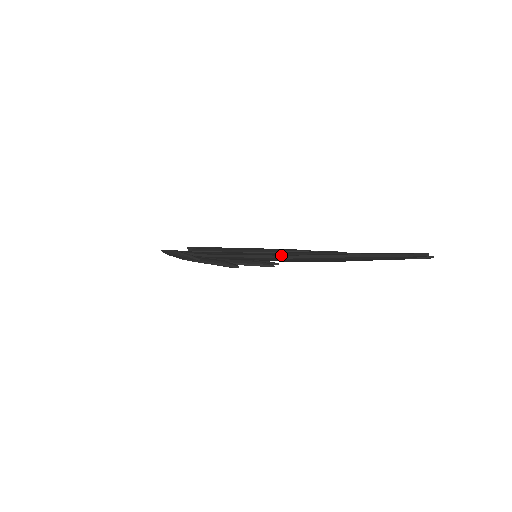
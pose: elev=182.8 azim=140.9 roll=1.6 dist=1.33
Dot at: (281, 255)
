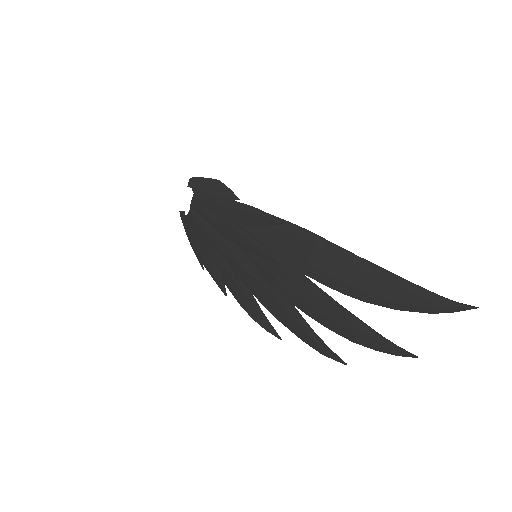
Dot at: (333, 244)
